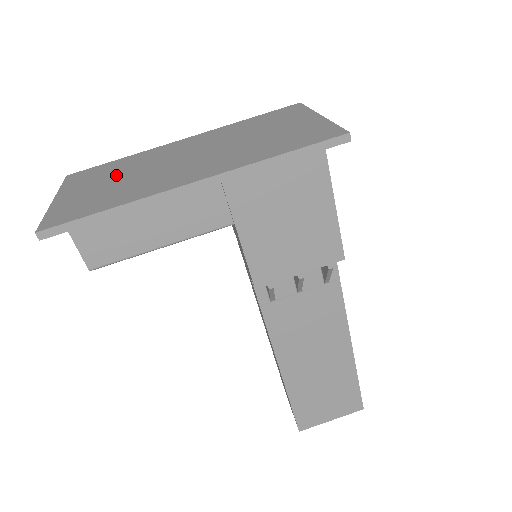
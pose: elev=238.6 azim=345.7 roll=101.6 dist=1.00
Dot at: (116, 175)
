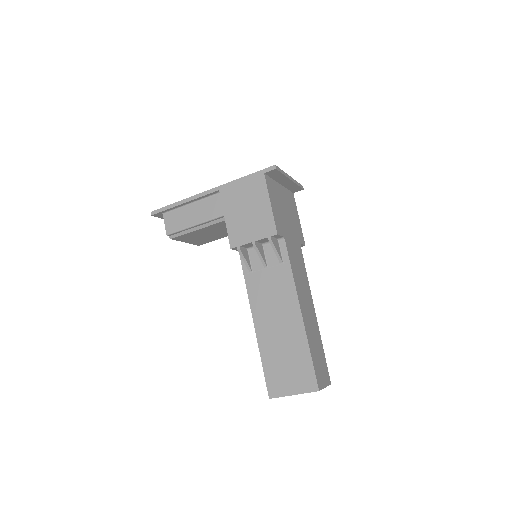
Dot at: occluded
